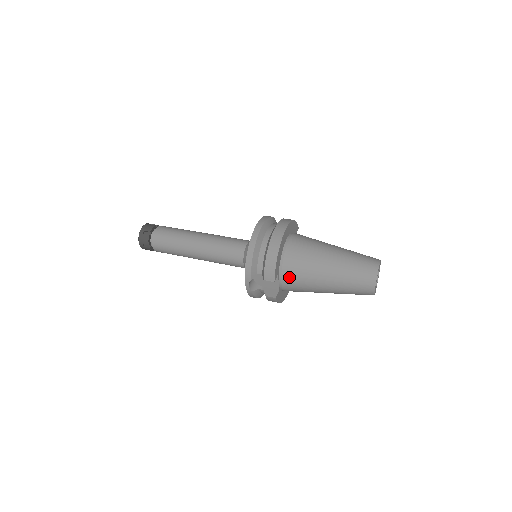
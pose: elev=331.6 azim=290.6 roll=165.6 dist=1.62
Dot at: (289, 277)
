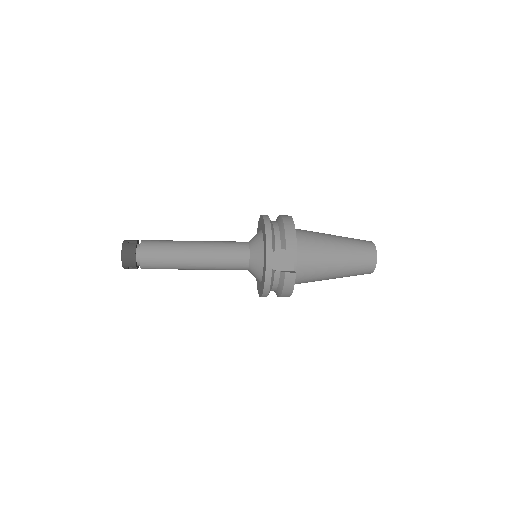
Dot at: (304, 252)
